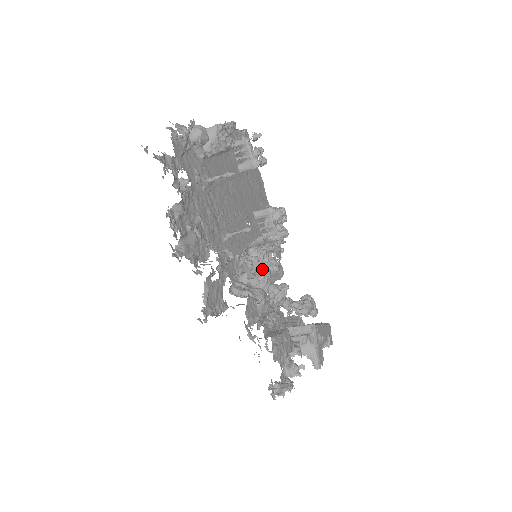
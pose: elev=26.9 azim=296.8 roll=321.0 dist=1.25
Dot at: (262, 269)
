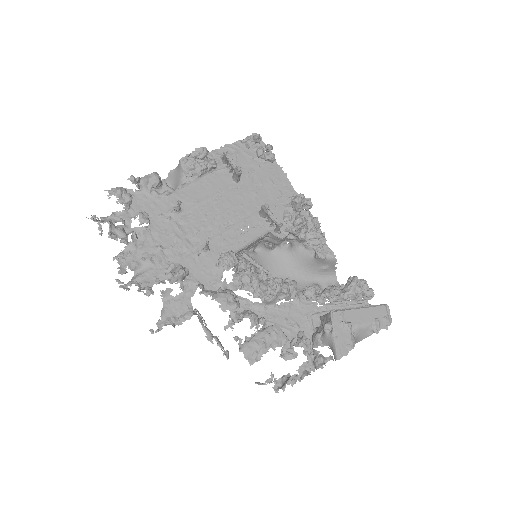
Dot at: (241, 271)
